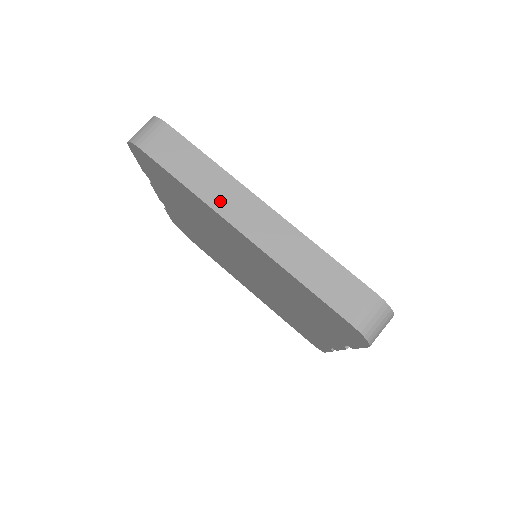
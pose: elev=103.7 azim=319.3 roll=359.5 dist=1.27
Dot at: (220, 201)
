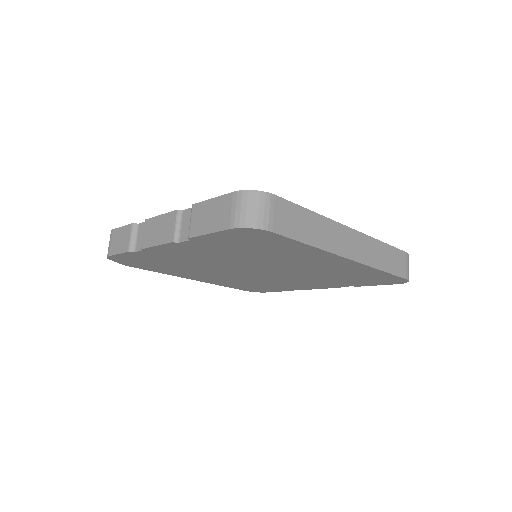
Dot at: (332, 244)
